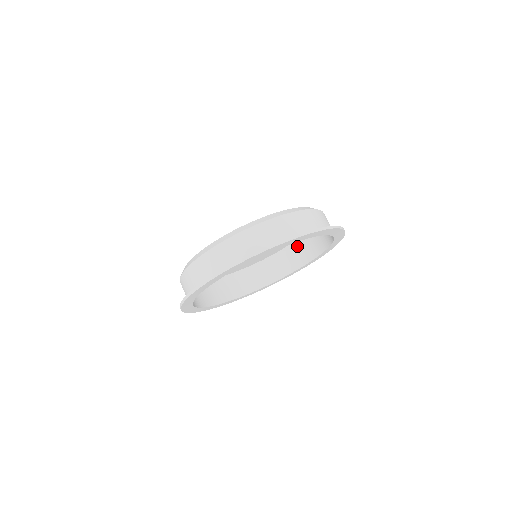
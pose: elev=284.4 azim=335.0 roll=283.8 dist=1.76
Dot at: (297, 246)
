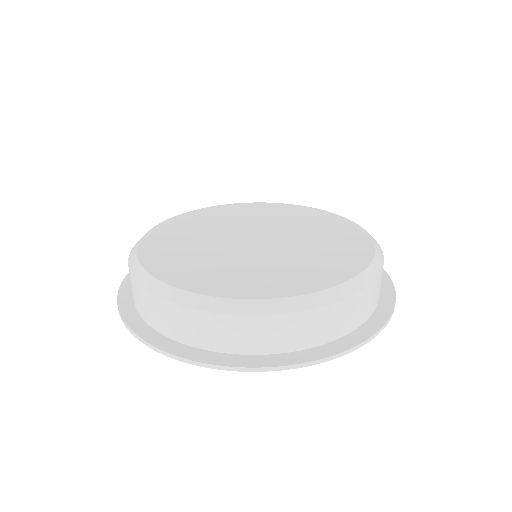
Dot at: occluded
